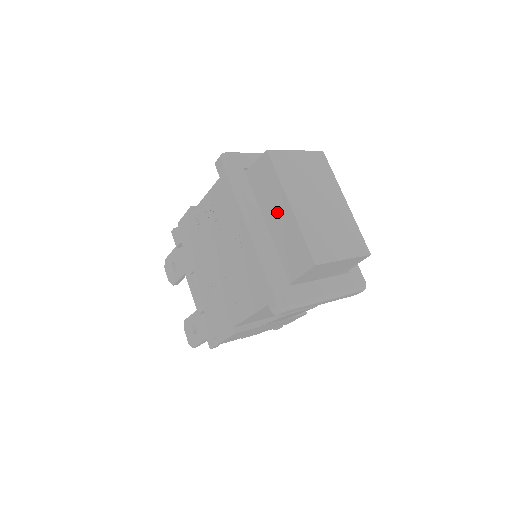
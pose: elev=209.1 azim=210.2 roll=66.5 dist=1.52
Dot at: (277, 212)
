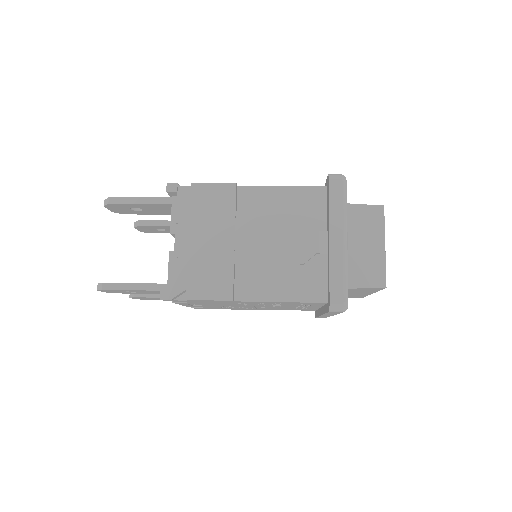
Dot at: occluded
